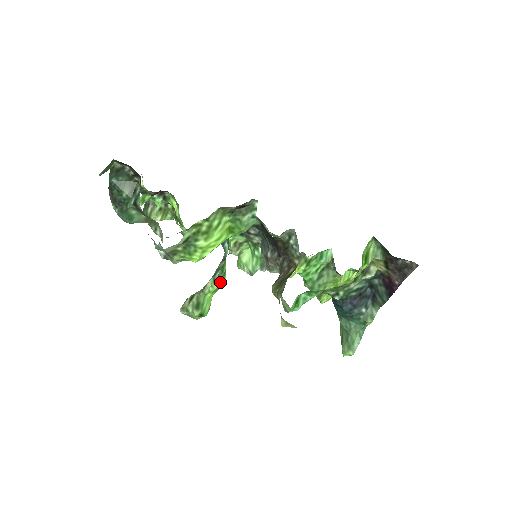
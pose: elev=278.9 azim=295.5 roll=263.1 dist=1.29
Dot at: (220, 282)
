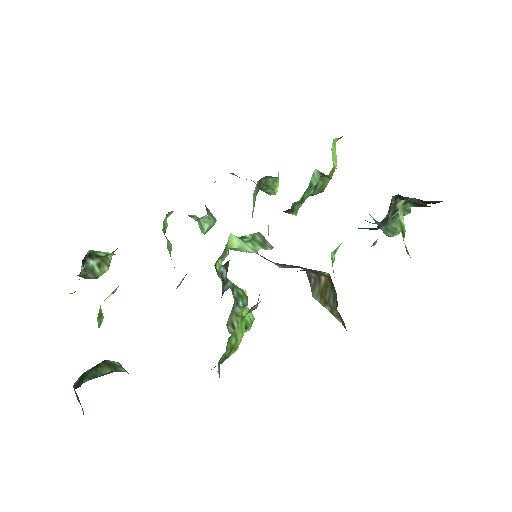
Dot at: (247, 304)
